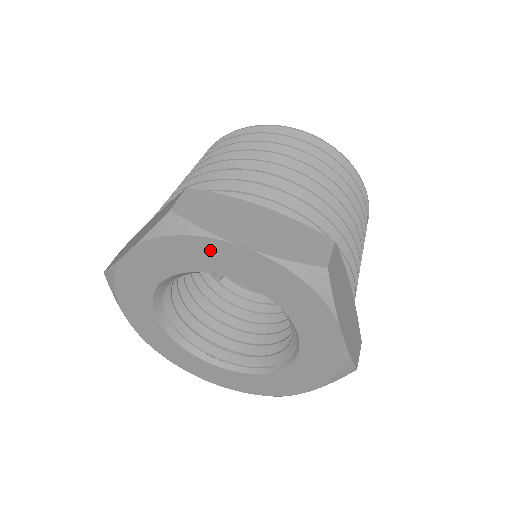
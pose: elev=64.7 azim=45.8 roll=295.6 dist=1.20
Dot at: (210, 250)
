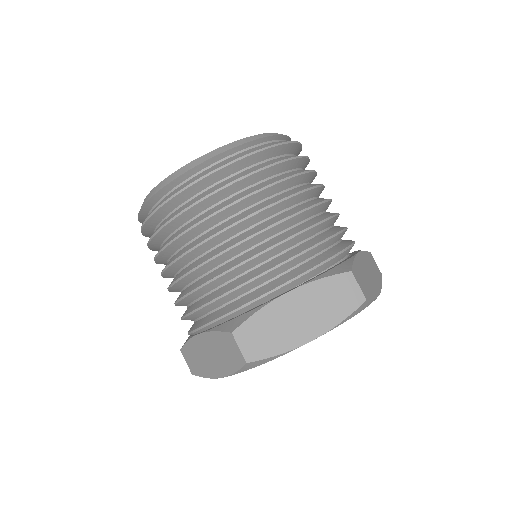
Dot at: occluded
